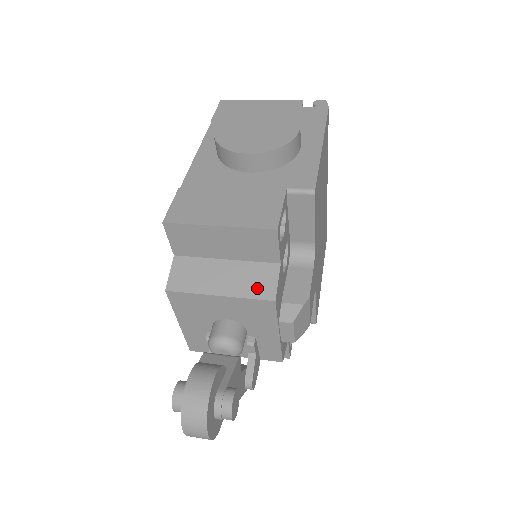
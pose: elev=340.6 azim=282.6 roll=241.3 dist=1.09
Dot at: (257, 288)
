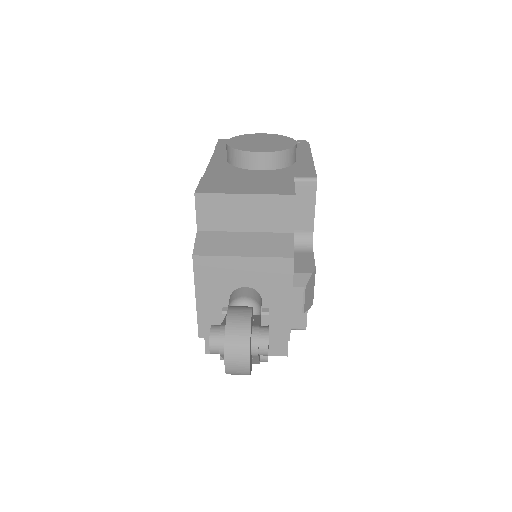
Dot at: (276, 250)
